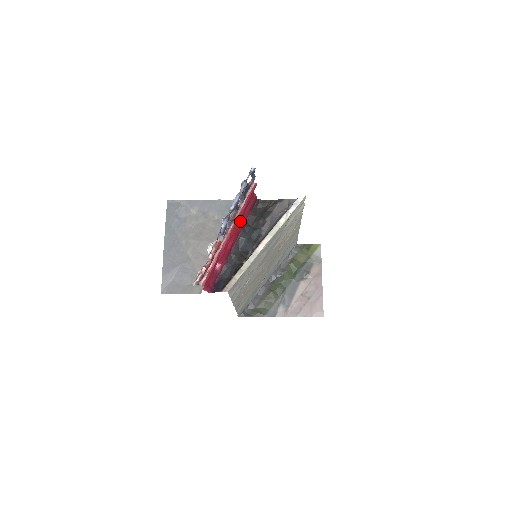
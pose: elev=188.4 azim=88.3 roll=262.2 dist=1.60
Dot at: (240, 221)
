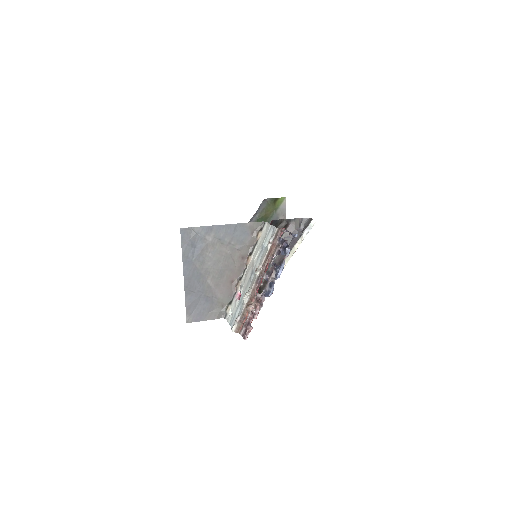
Dot at: occluded
